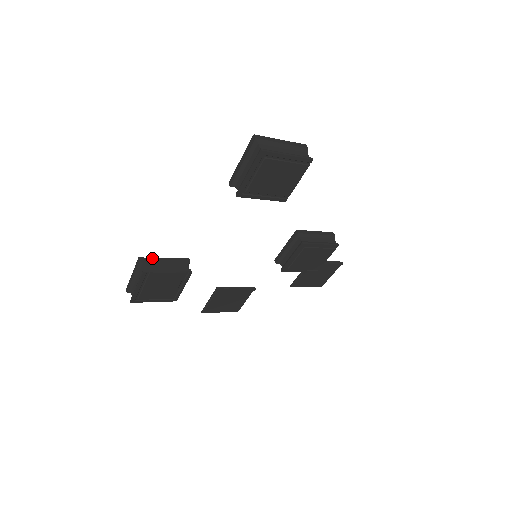
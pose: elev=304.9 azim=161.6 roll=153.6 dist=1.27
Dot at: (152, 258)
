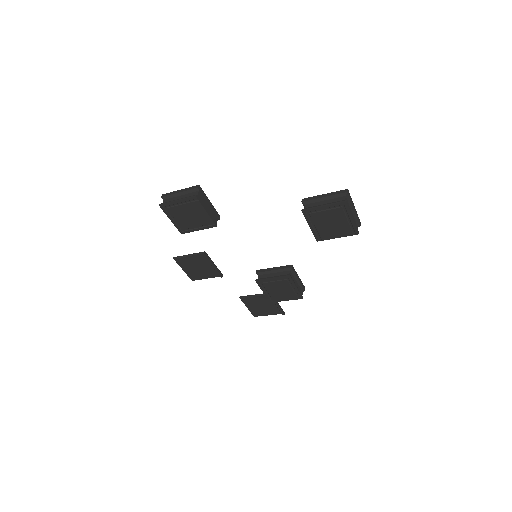
Dot at: occluded
